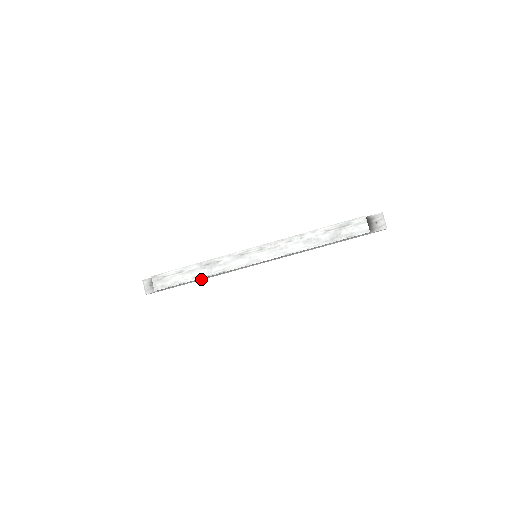
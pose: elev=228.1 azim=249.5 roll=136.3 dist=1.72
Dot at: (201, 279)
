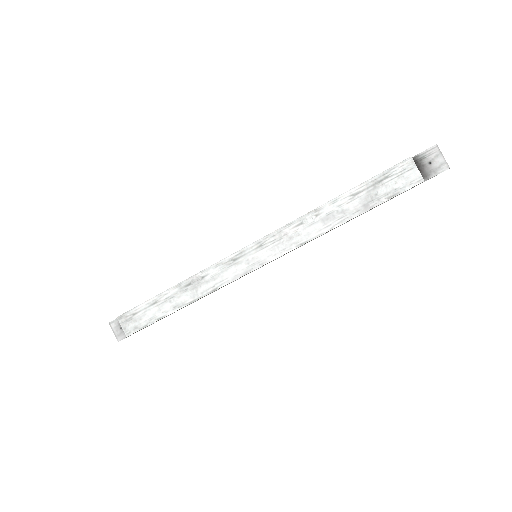
Dot at: (187, 305)
